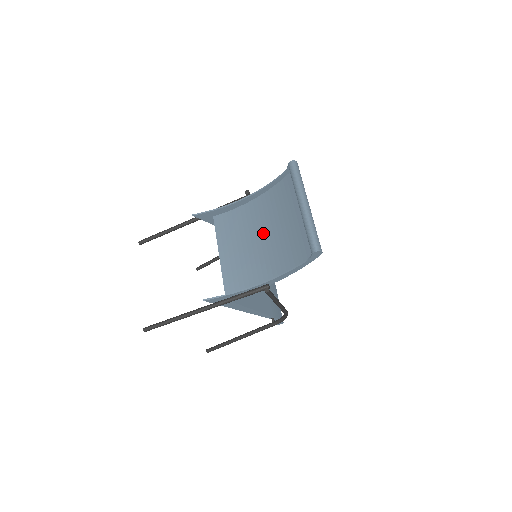
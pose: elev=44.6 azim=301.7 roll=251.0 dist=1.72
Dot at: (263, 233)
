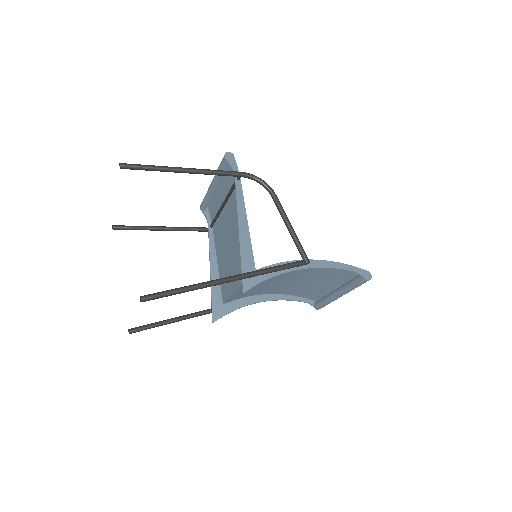
Dot at: (289, 278)
